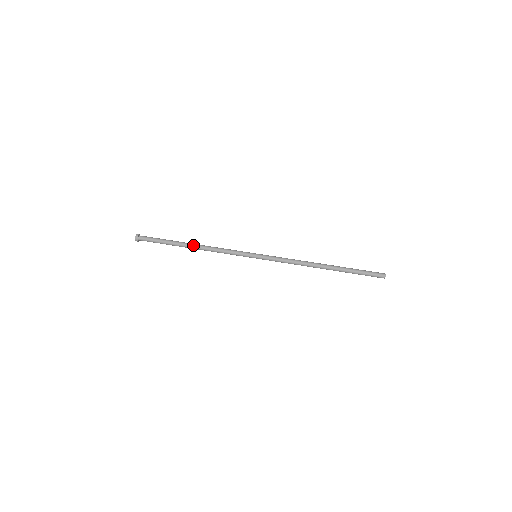
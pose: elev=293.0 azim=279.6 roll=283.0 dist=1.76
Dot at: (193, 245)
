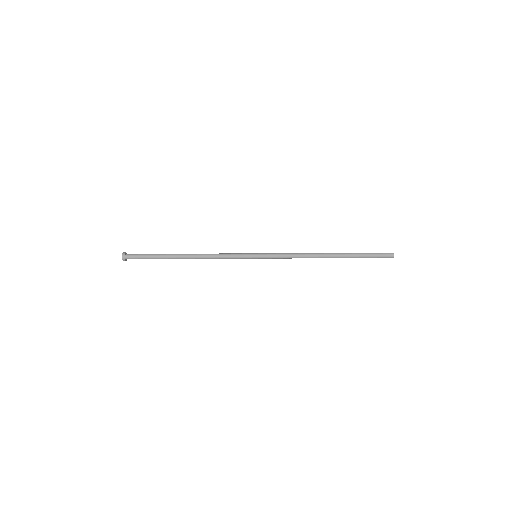
Dot at: (187, 254)
